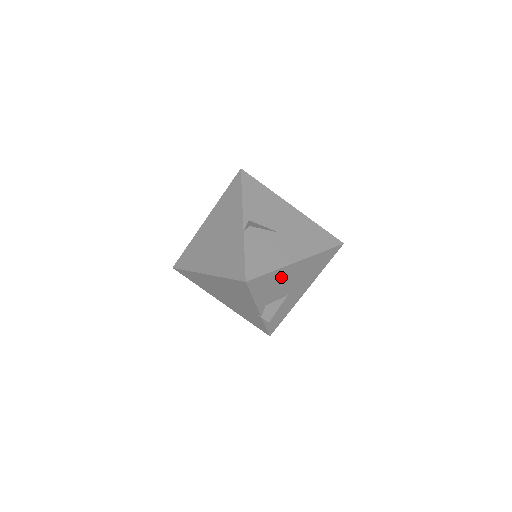
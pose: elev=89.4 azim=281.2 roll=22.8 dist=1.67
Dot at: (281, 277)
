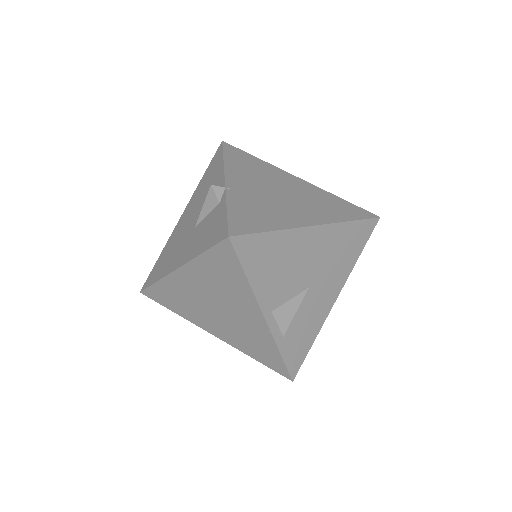
Dot at: occluded
